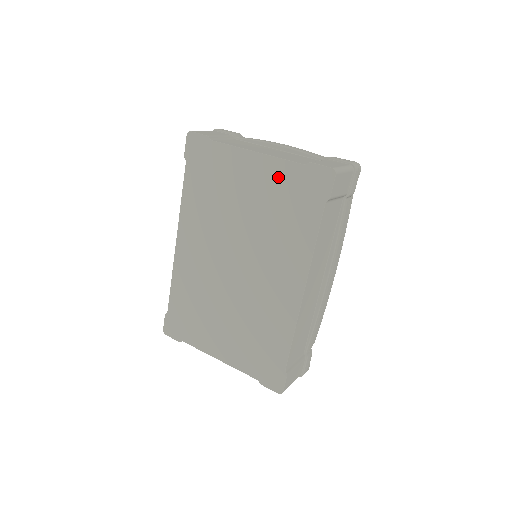
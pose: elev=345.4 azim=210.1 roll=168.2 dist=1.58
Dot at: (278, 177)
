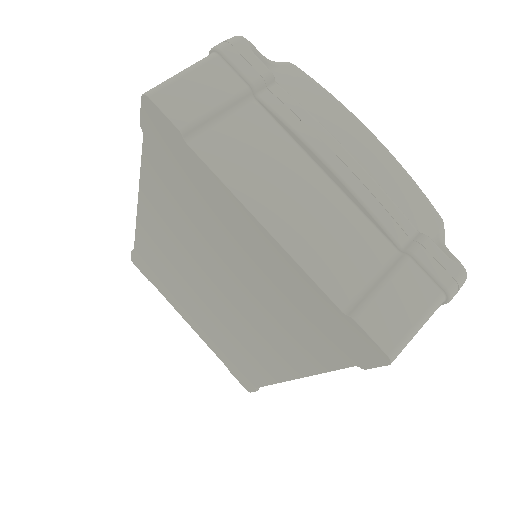
Dot at: (293, 284)
